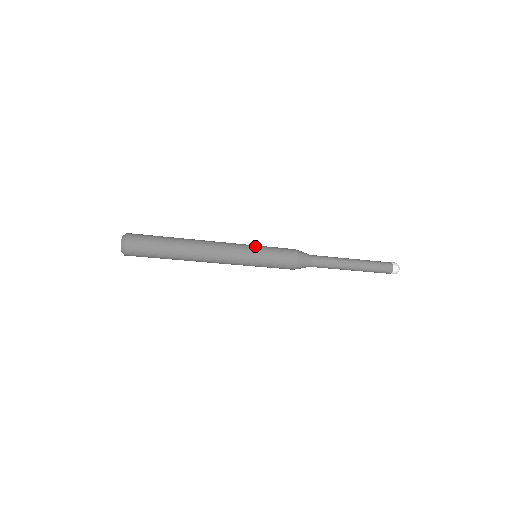
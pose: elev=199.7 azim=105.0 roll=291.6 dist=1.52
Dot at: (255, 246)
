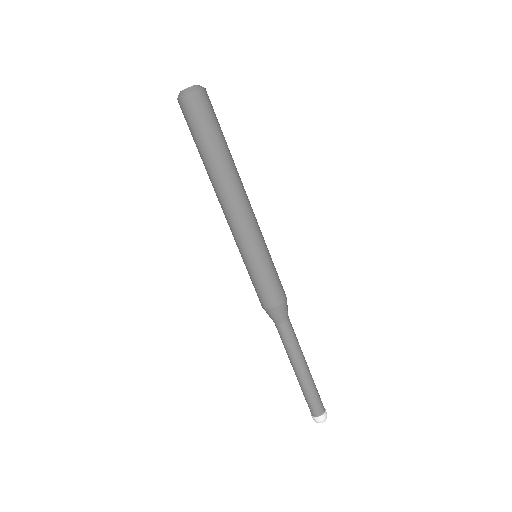
Dot at: occluded
